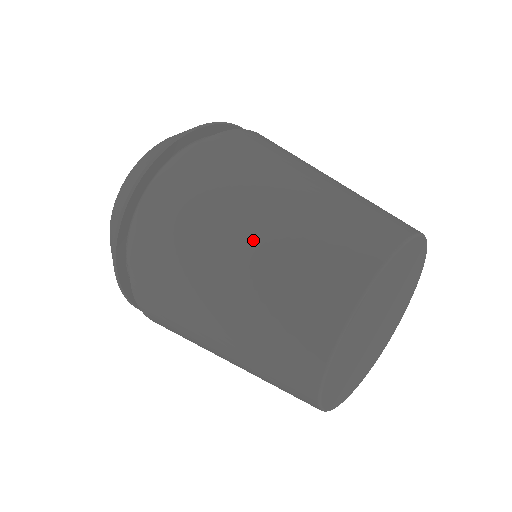
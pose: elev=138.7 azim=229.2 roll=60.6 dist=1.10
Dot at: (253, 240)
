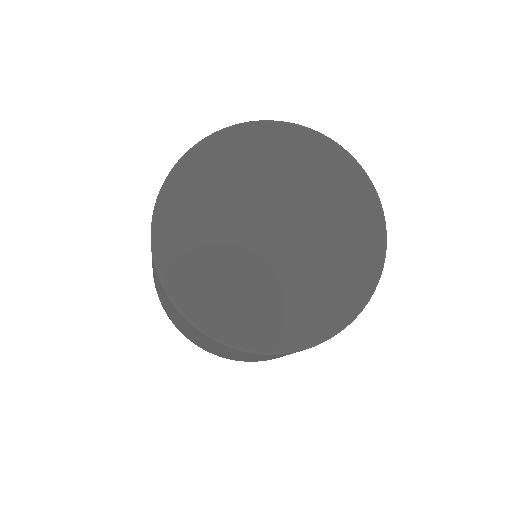
Dot at: occluded
